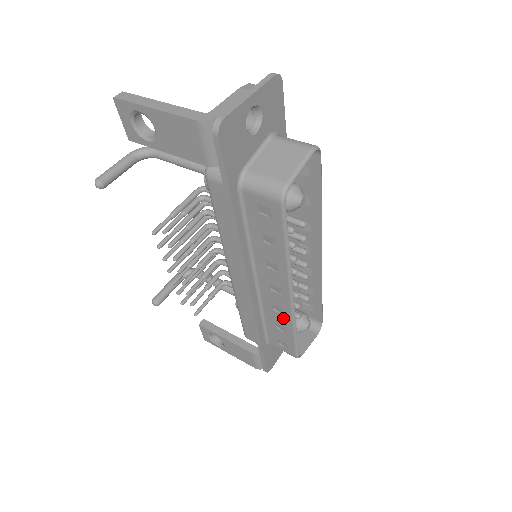
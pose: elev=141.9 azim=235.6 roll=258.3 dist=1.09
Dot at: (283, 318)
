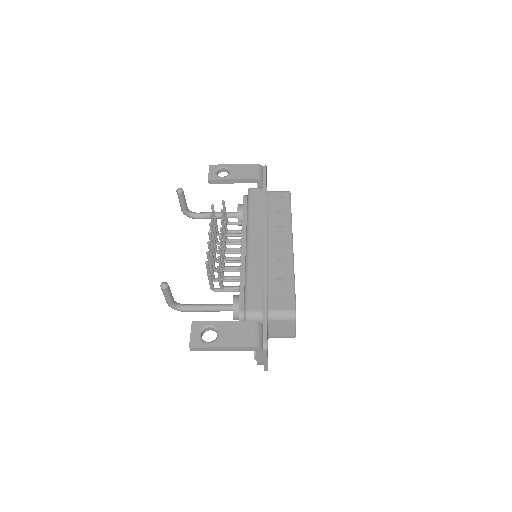
Dot at: (285, 269)
